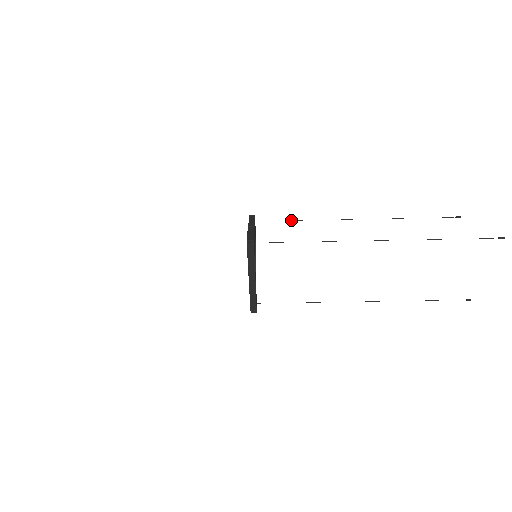
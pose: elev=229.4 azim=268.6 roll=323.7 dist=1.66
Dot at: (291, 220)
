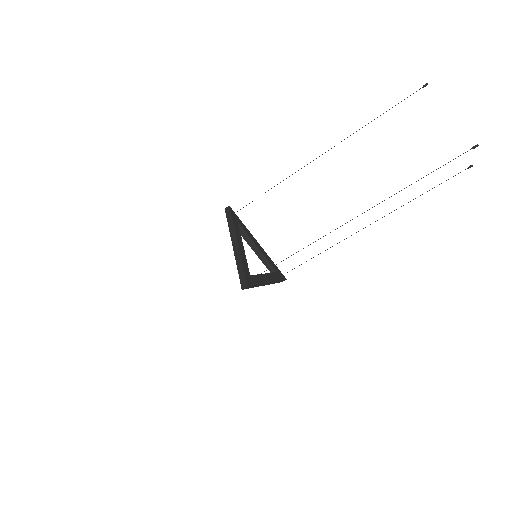
Dot at: occluded
